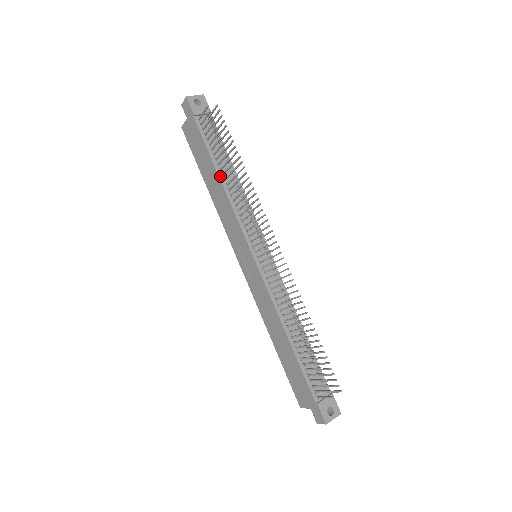
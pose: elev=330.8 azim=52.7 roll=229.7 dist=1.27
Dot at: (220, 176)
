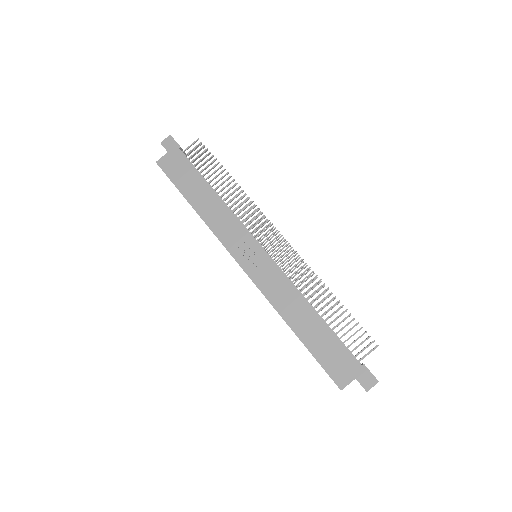
Dot at: (214, 190)
